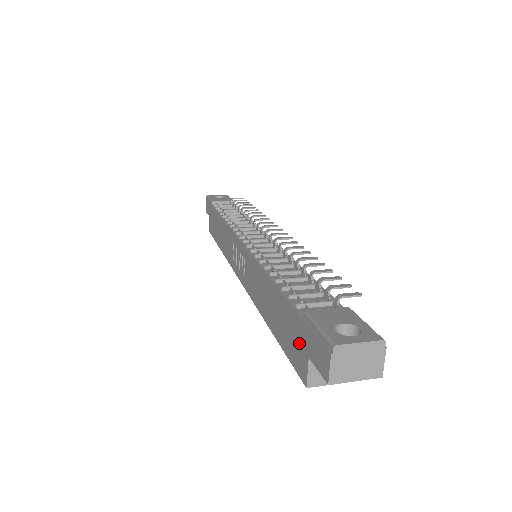
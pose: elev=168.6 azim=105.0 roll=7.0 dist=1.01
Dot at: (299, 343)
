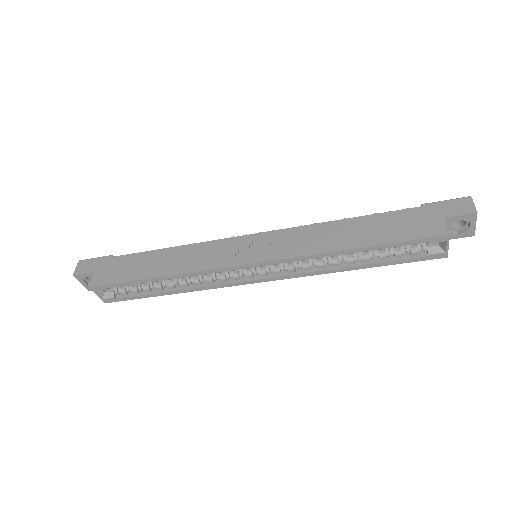
Dot at: (425, 220)
